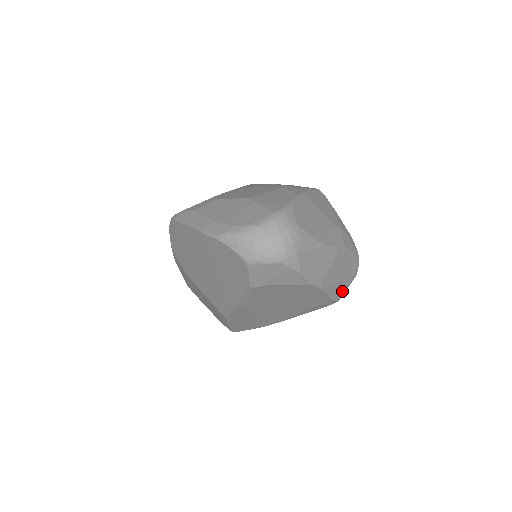
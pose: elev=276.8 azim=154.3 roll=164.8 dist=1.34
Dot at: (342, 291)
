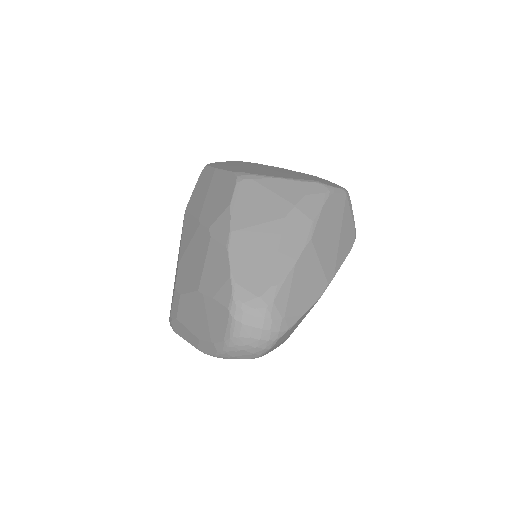
Dot at: (351, 229)
